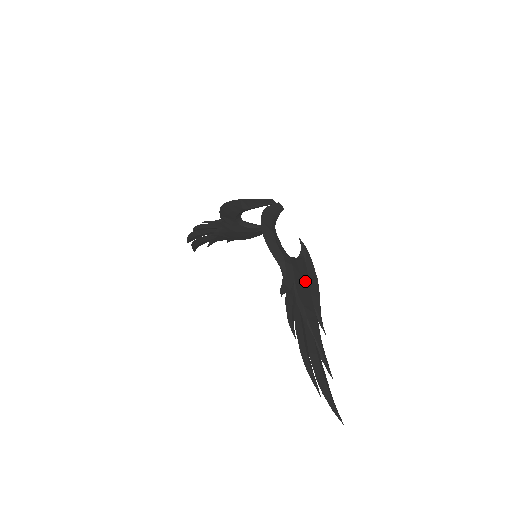
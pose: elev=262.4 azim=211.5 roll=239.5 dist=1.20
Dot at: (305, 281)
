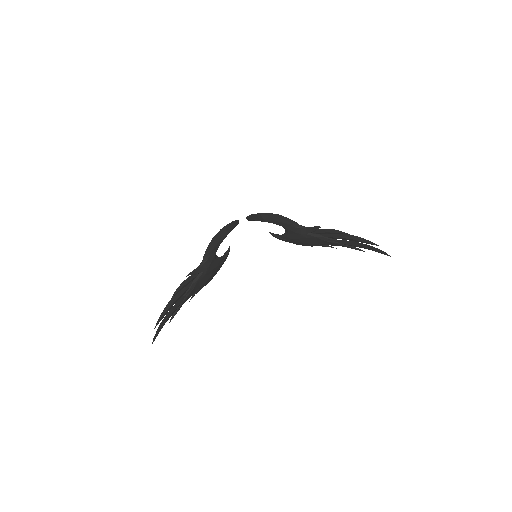
Dot at: occluded
